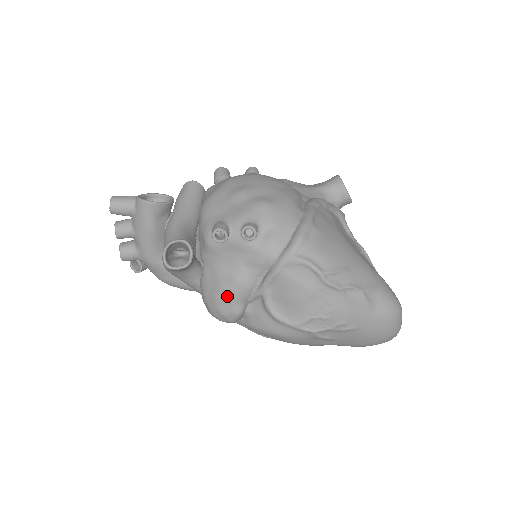
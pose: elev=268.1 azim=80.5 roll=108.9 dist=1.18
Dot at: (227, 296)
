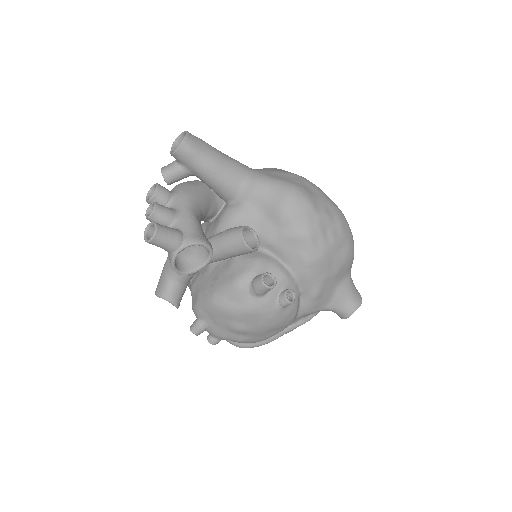
Dot at: occluded
